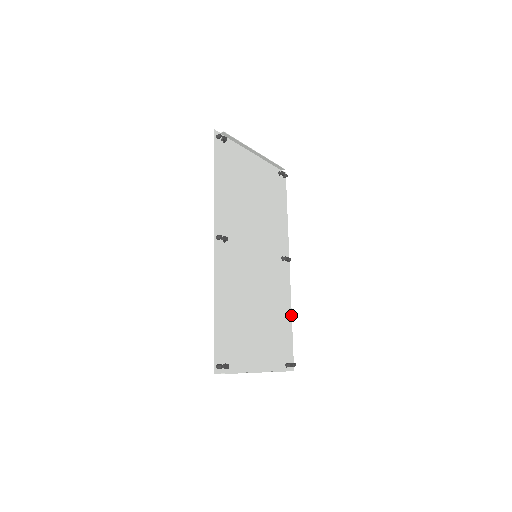
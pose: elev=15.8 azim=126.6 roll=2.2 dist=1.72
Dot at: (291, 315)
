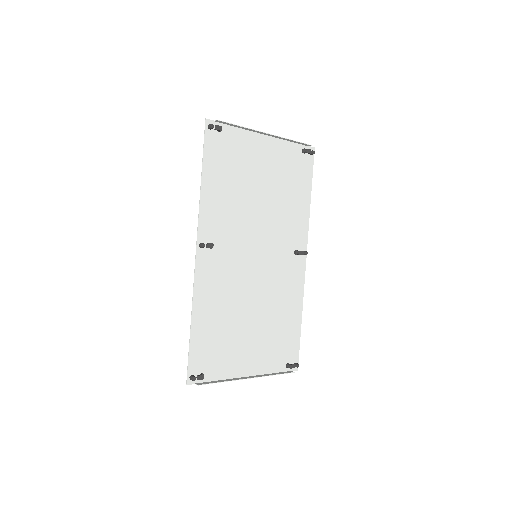
Dot at: (301, 313)
